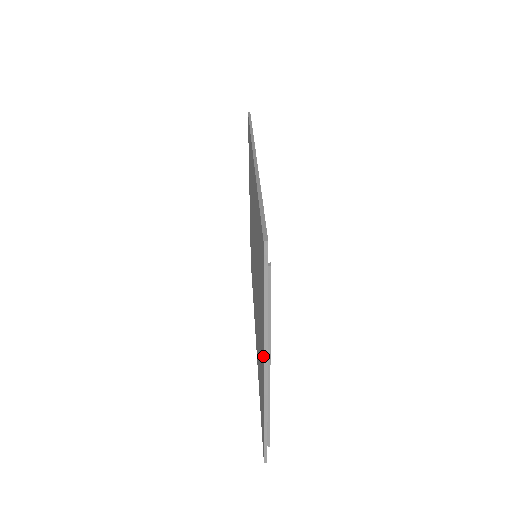
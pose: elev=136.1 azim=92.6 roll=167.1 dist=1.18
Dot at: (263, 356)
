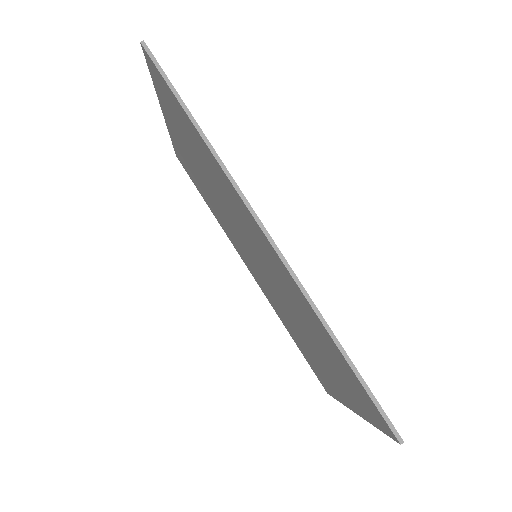
Dot at: (356, 413)
